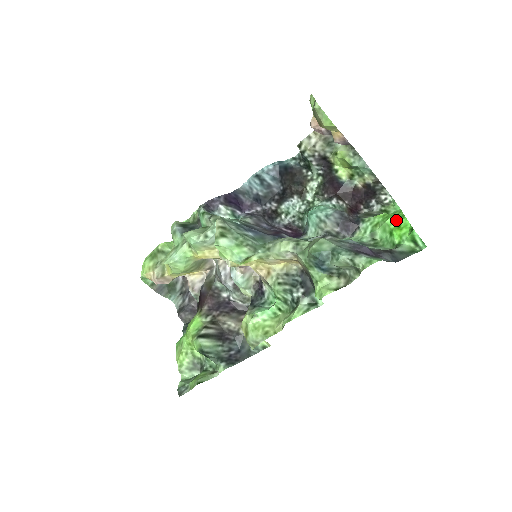
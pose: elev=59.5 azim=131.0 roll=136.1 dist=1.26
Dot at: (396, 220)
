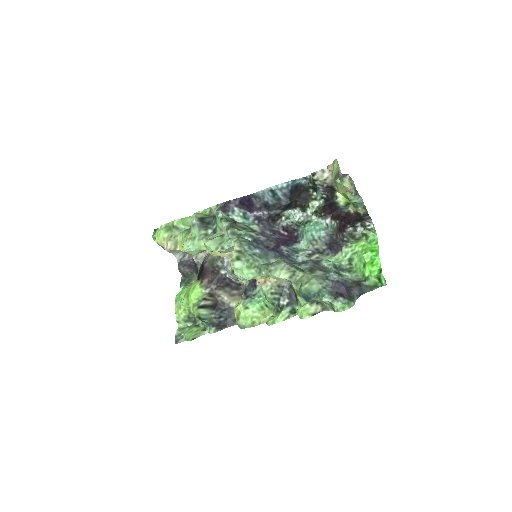
Dot at: (371, 256)
